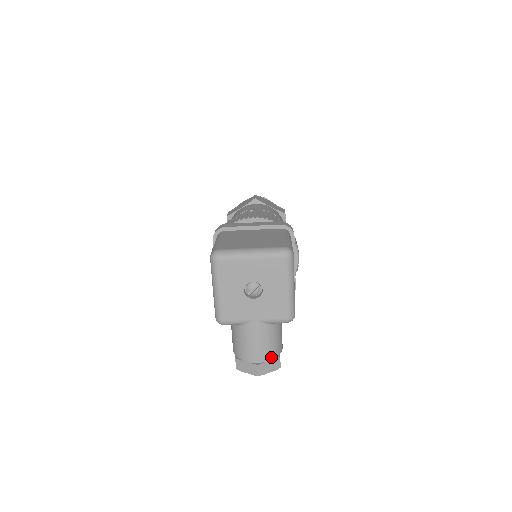
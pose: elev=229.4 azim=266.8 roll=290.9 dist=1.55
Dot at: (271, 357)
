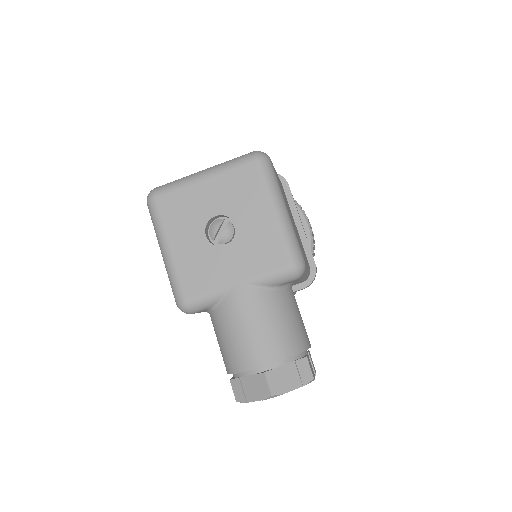
Dot at: (286, 354)
